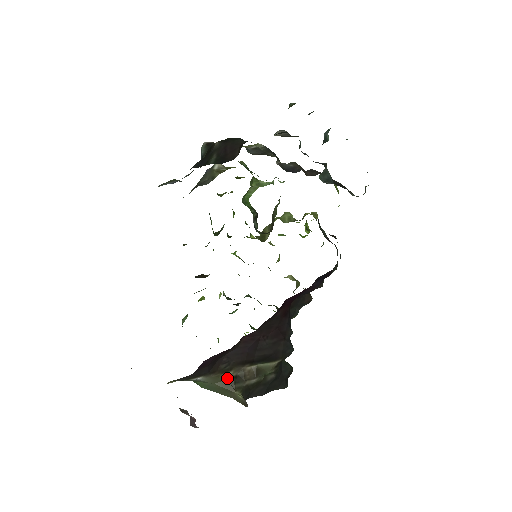
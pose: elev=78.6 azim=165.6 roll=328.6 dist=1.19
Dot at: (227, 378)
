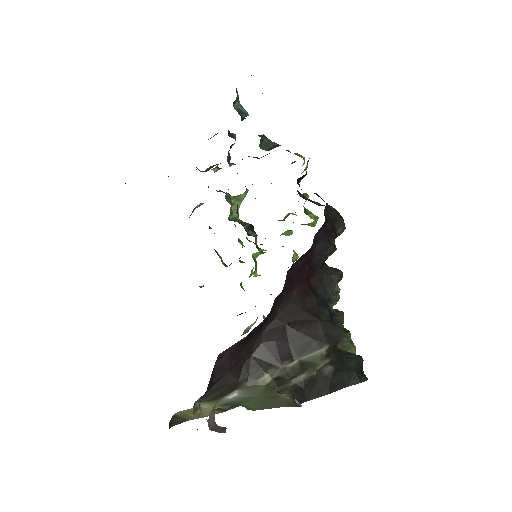
Dot at: (267, 383)
